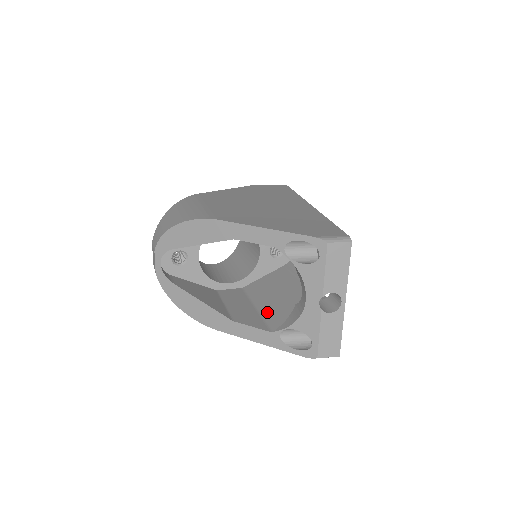
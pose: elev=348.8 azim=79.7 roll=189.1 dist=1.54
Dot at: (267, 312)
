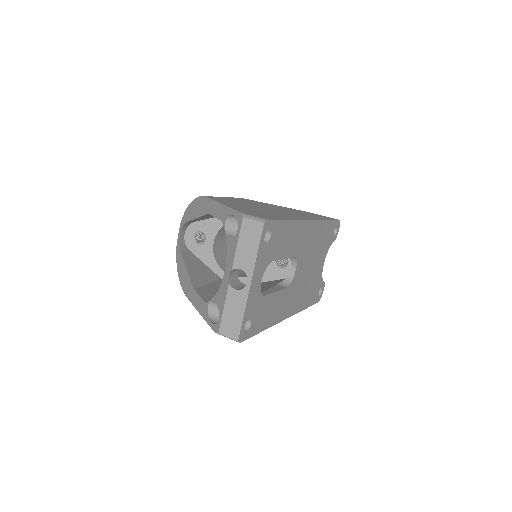
Dot at: occluded
